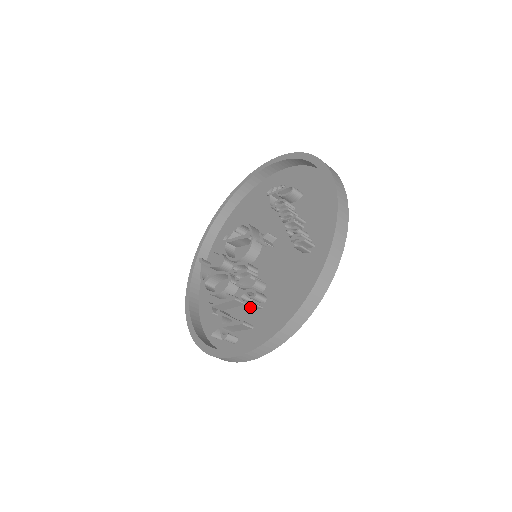
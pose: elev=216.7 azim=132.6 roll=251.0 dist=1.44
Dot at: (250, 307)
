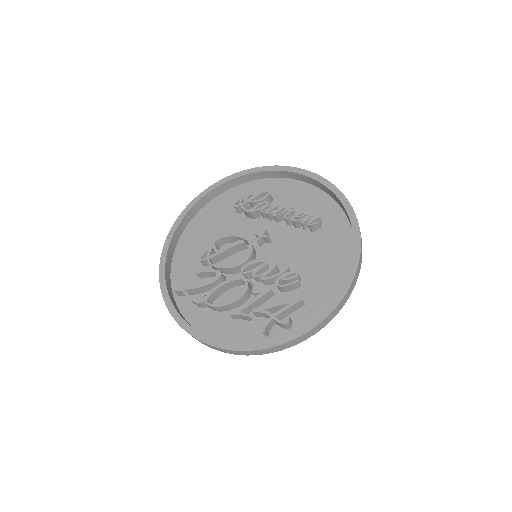
Dot at: (285, 293)
